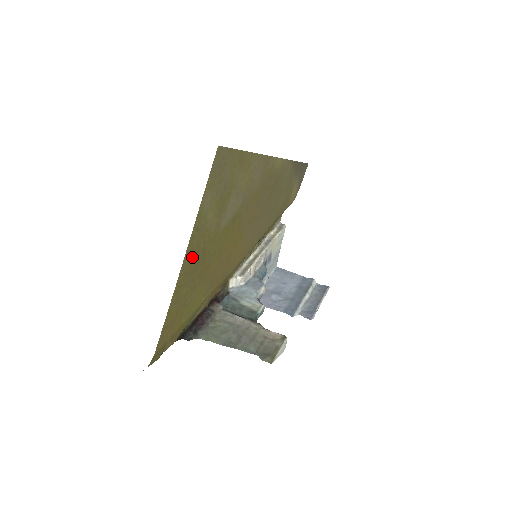
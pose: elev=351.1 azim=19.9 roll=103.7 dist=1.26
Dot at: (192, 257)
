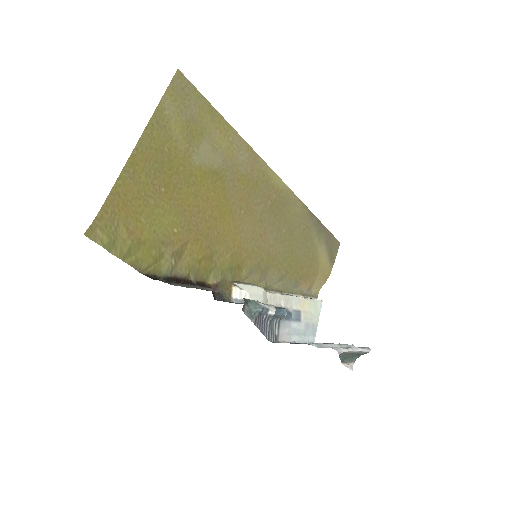
Dot at: (153, 148)
